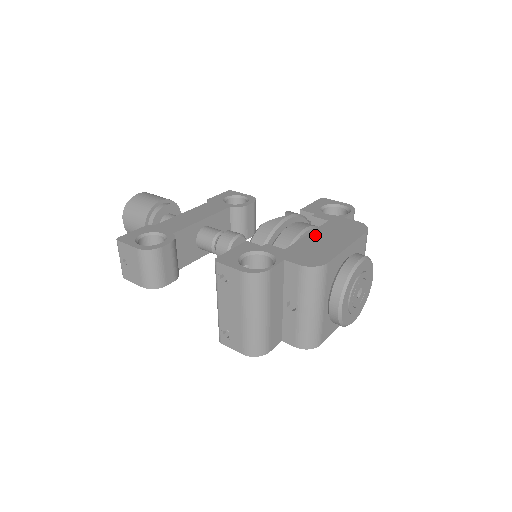
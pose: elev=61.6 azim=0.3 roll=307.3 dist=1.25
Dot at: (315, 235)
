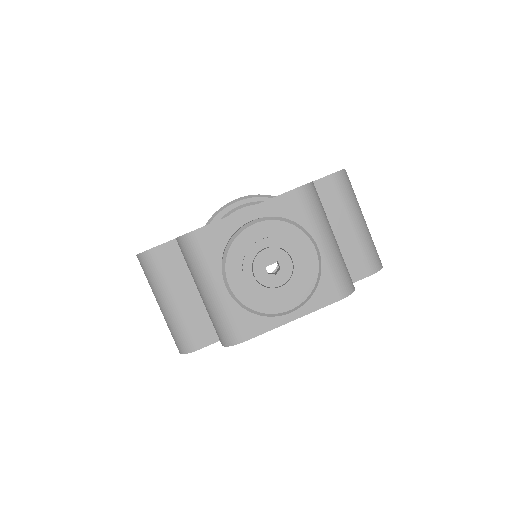
Dot at: occluded
